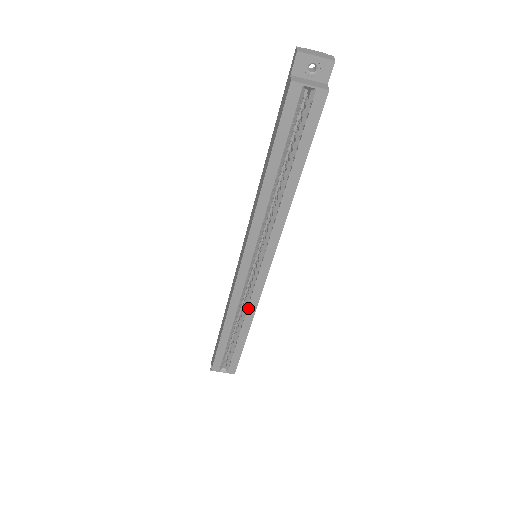
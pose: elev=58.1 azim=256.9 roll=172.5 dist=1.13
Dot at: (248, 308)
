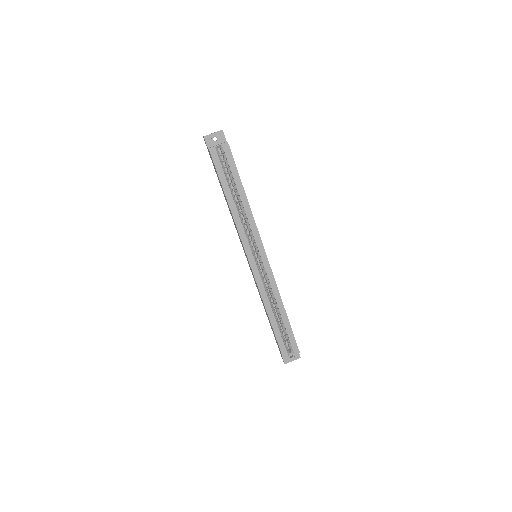
Dot at: (273, 292)
